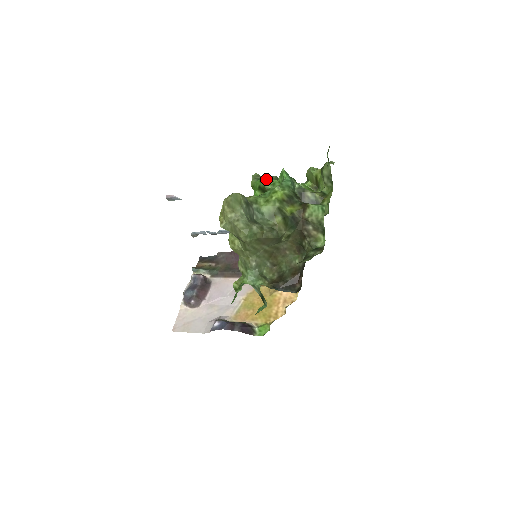
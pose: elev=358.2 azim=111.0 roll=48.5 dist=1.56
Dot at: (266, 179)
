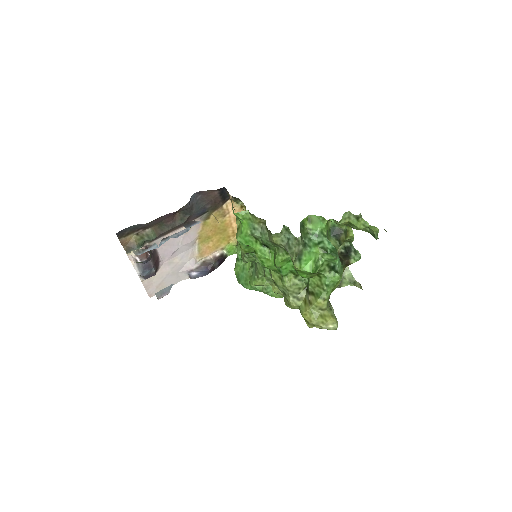
Dot at: (313, 263)
